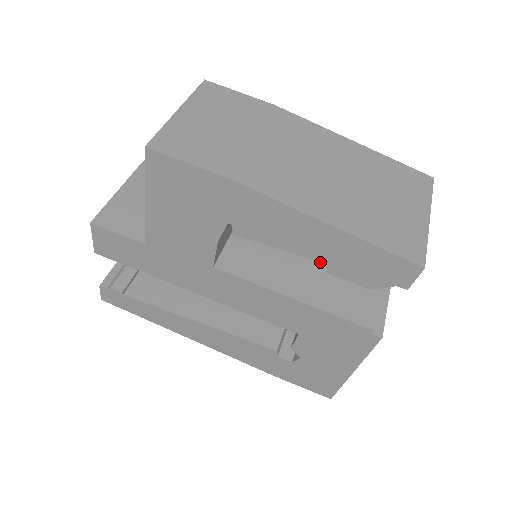
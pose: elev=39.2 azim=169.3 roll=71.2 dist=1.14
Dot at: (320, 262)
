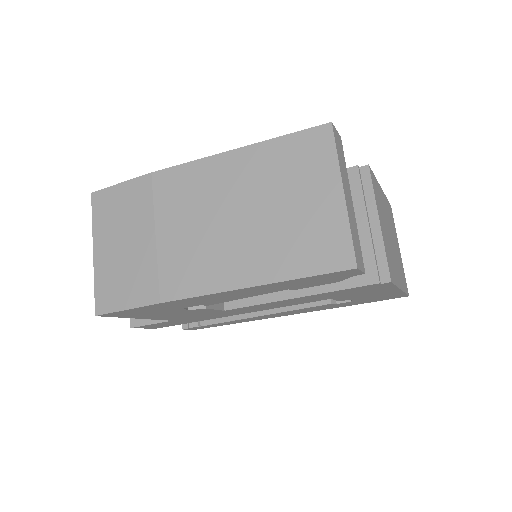
Dot at: occluded
